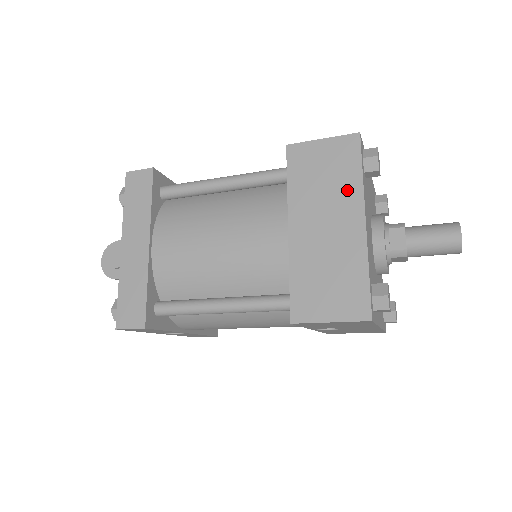
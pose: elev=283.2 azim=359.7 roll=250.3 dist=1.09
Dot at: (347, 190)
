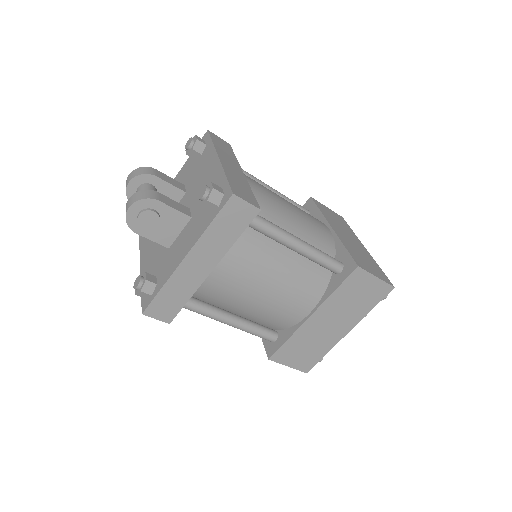
Dot at: (358, 313)
